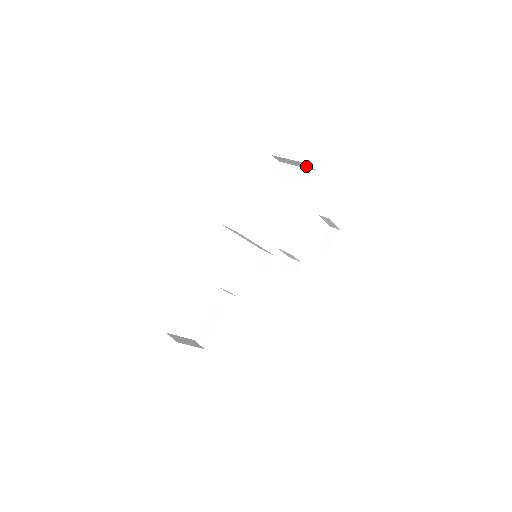
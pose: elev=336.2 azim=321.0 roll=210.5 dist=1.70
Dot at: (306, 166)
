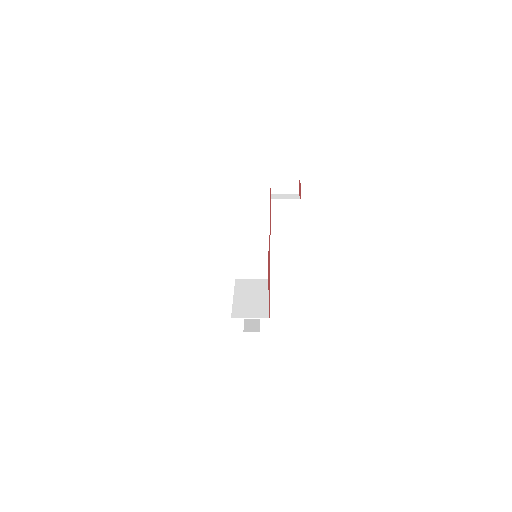
Dot at: (290, 188)
